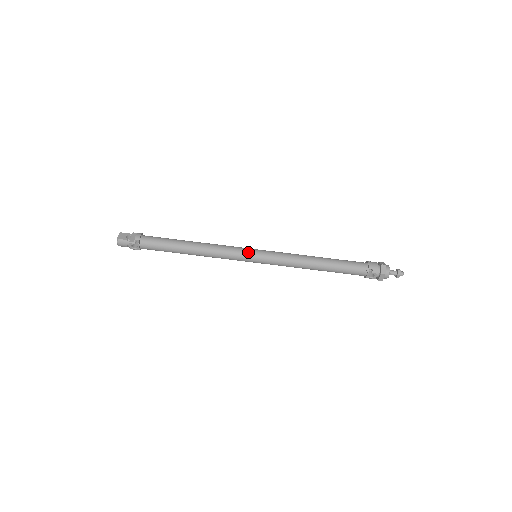
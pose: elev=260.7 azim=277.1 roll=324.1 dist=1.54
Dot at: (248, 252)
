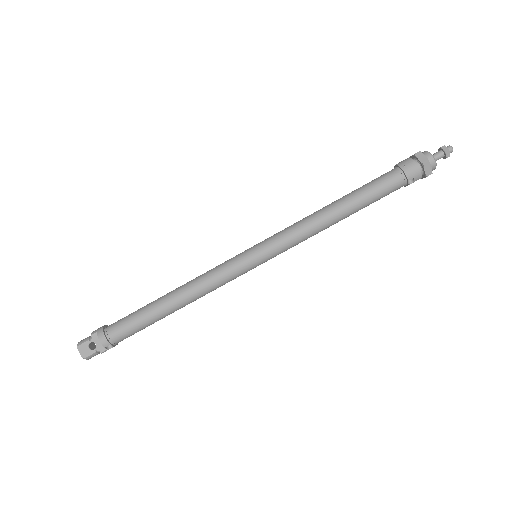
Dot at: (246, 265)
